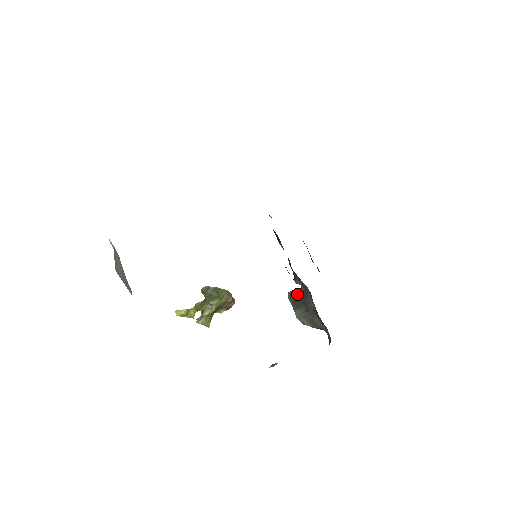
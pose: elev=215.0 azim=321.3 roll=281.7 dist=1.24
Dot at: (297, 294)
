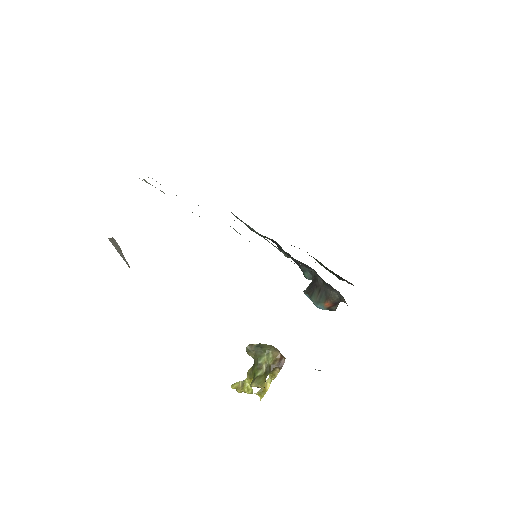
Dot at: (309, 285)
